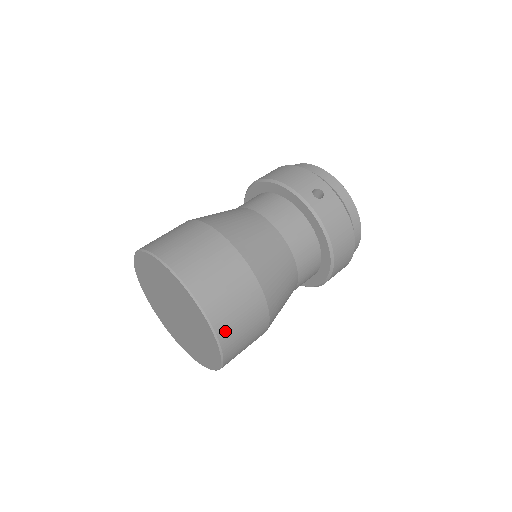
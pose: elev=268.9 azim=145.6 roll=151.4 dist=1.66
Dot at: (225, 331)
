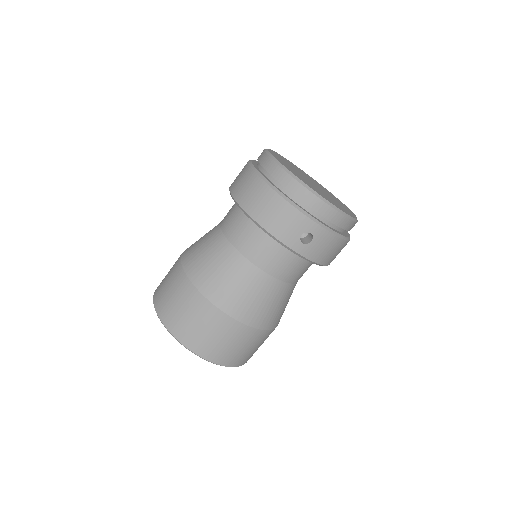
Dot at: (247, 360)
